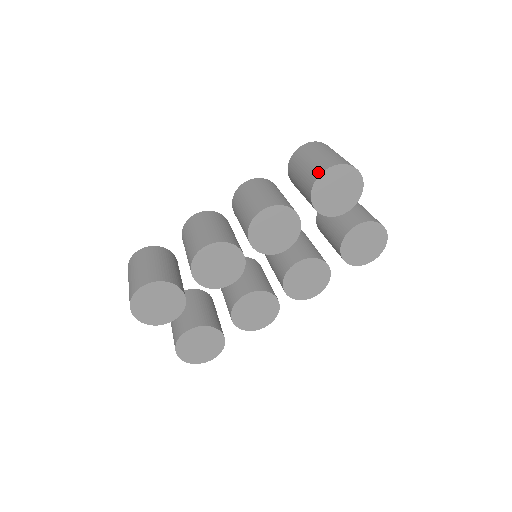
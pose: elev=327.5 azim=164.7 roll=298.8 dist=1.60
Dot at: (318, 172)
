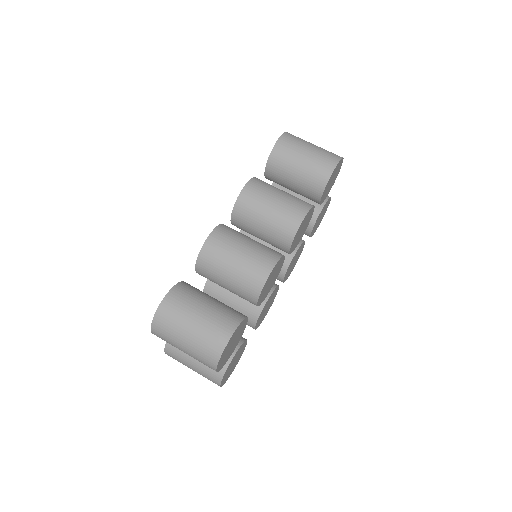
Dot at: (329, 169)
